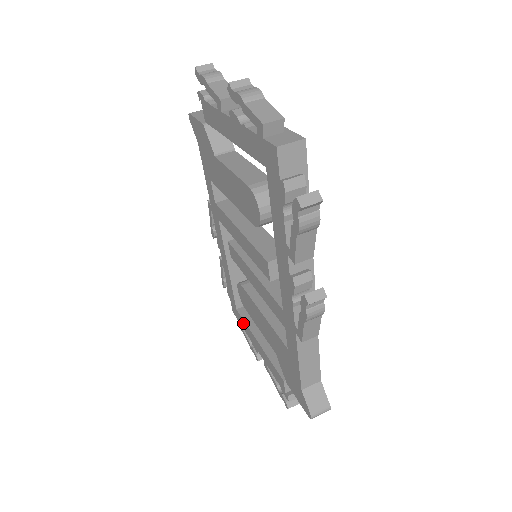
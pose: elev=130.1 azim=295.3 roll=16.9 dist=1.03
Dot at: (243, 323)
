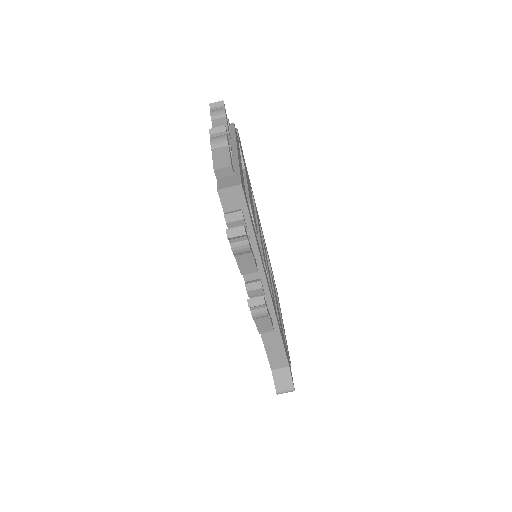
Dot at: occluded
